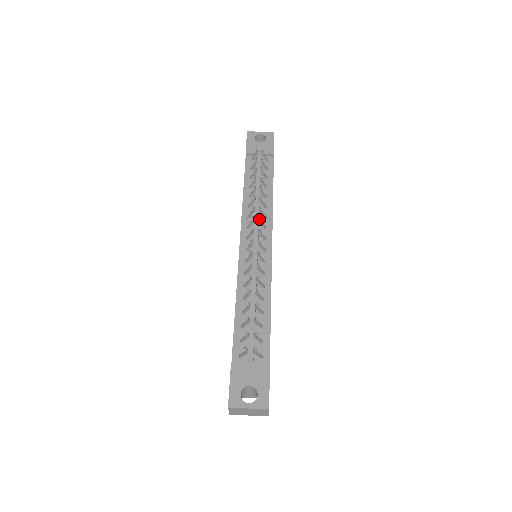
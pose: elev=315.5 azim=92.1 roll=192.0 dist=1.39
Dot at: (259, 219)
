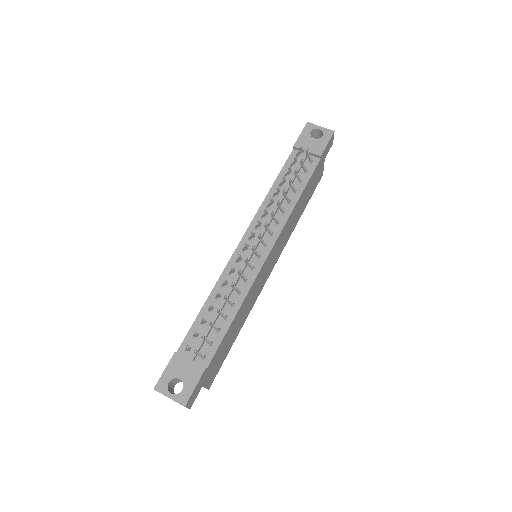
Dot at: (265, 225)
